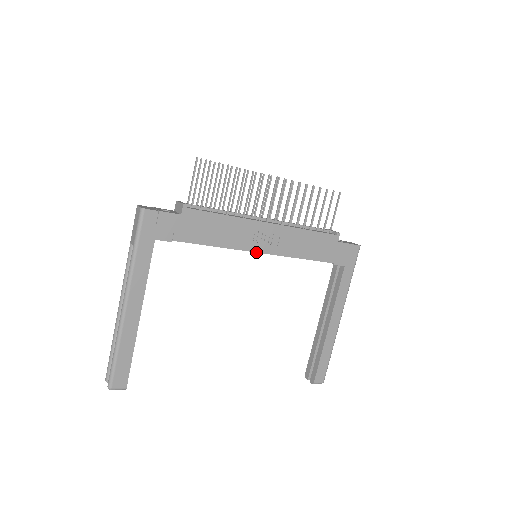
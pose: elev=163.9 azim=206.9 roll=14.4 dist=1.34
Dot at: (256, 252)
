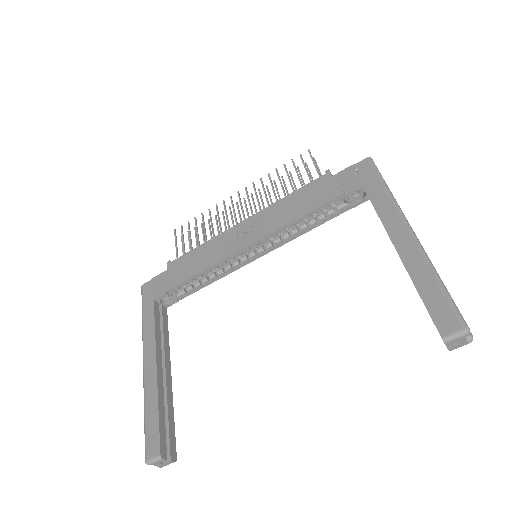
Dot at: (242, 249)
